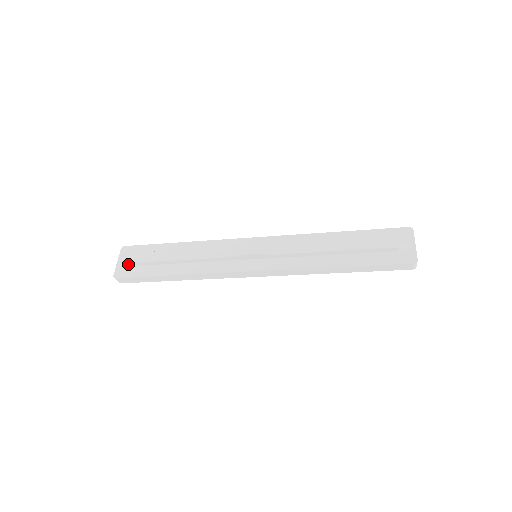
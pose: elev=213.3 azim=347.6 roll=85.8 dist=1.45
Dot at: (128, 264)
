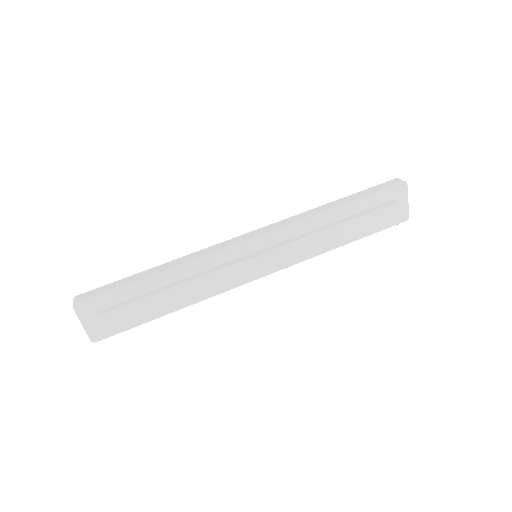
Dot at: (105, 326)
